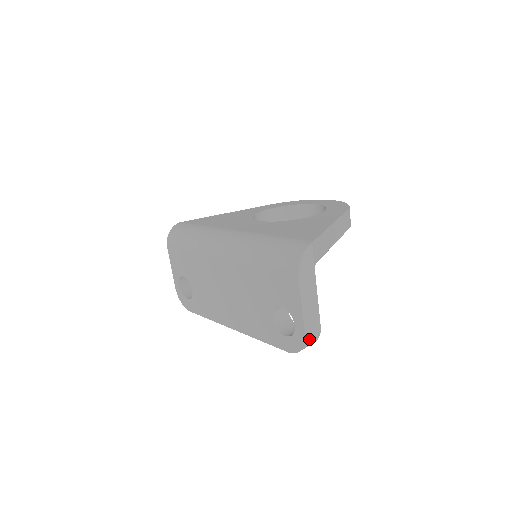
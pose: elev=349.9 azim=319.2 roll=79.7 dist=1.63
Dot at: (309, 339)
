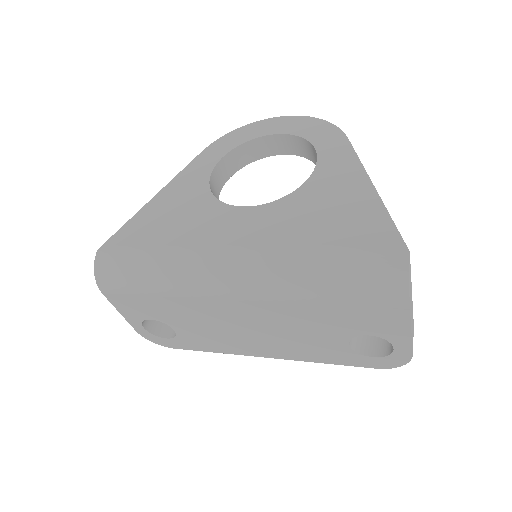
Dot at: occluded
